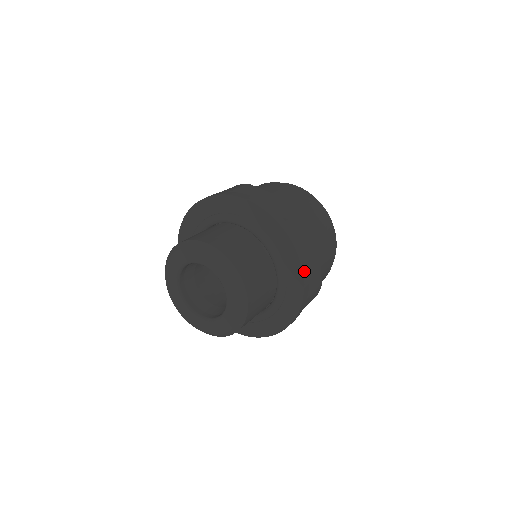
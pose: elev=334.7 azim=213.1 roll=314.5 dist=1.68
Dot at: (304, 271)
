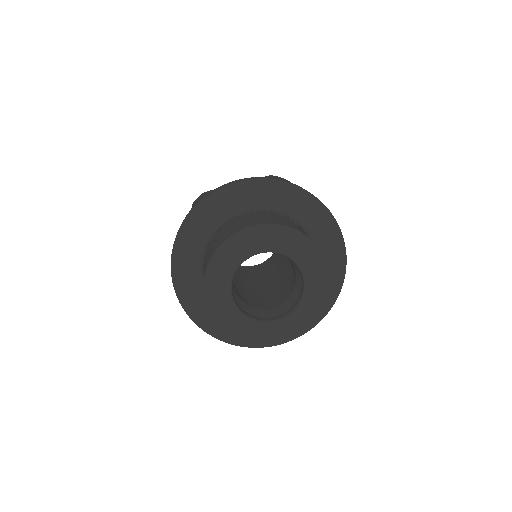
Dot at: (340, 288)
